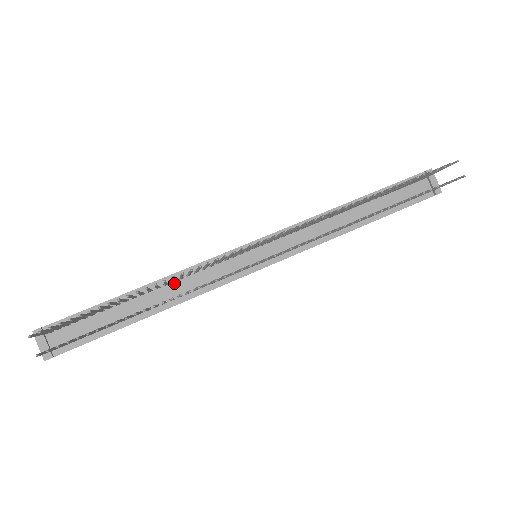
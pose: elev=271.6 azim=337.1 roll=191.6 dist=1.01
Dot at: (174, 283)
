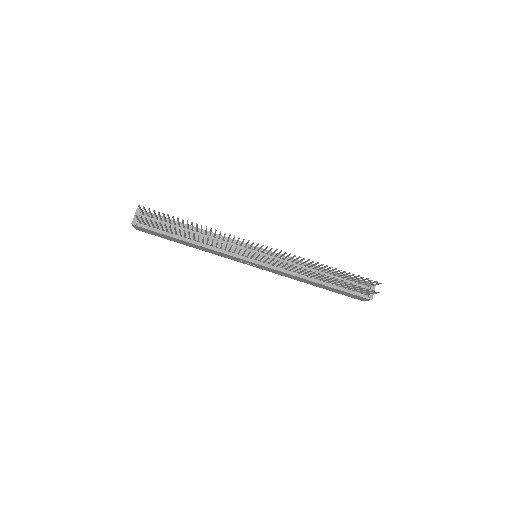
Dot at: (210, 237)
